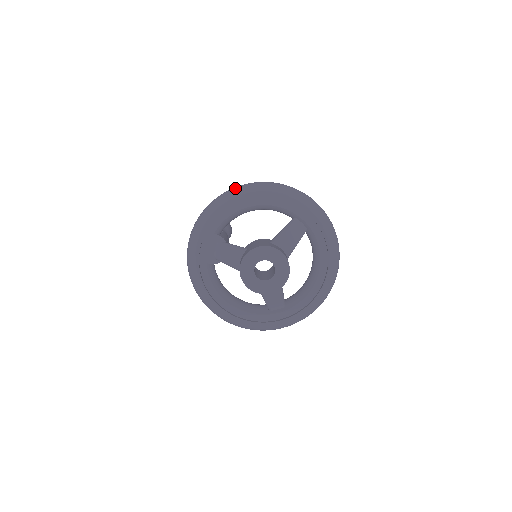
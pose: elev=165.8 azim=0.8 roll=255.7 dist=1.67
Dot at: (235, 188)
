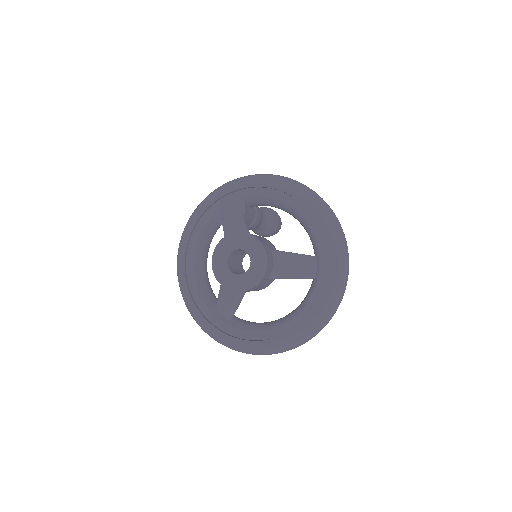
Dot at: occluded
